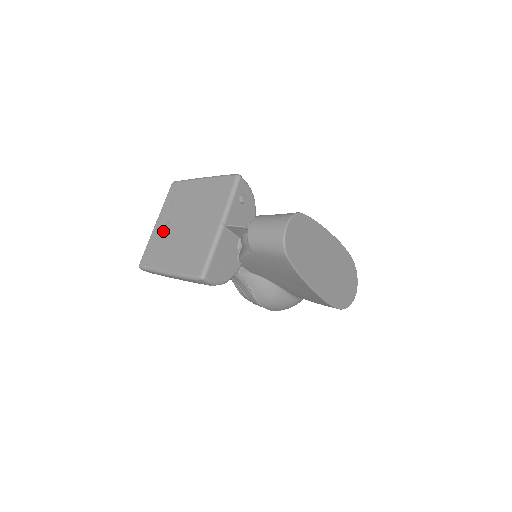
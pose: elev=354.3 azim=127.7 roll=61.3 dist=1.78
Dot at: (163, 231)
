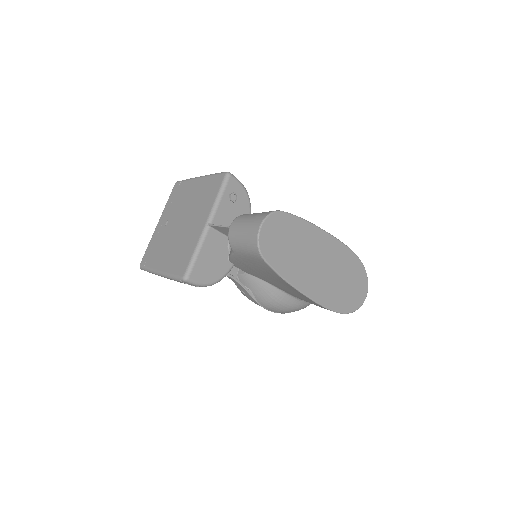
Dot at: (161, 231)
